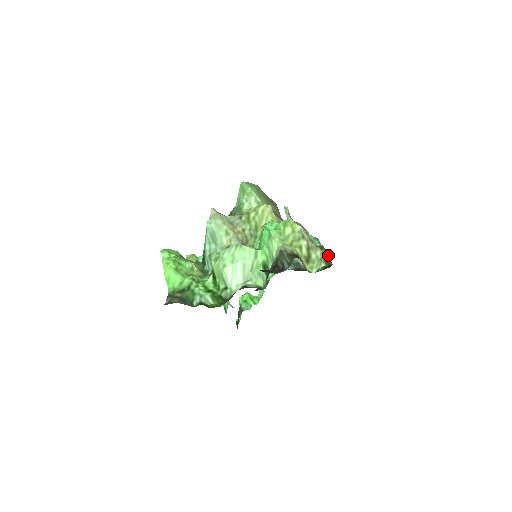
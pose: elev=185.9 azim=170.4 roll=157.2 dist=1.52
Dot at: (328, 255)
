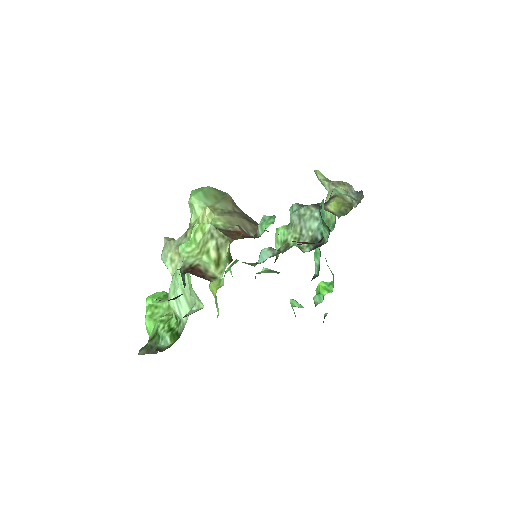
Dot at: (229, 249)
